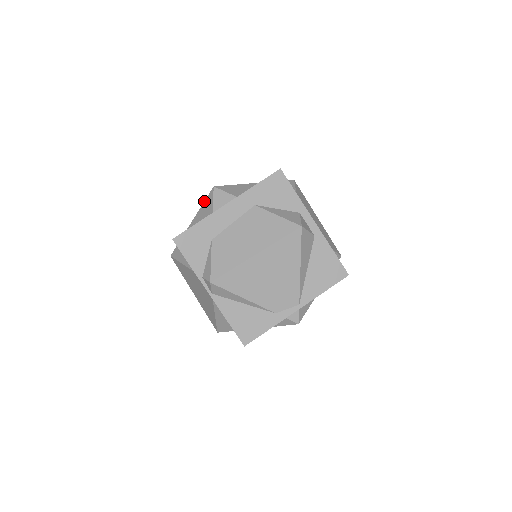
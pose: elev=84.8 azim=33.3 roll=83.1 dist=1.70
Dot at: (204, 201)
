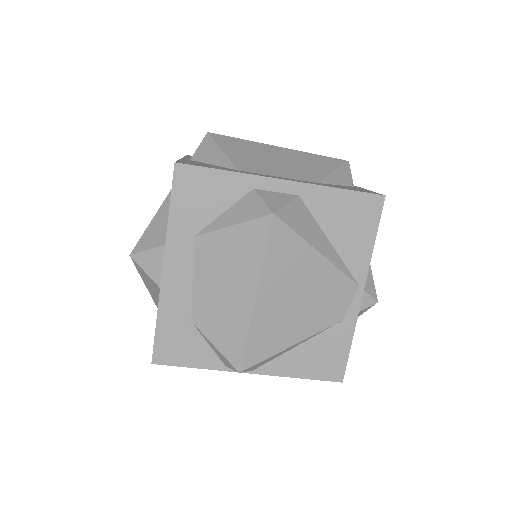
Dot at: occluded
